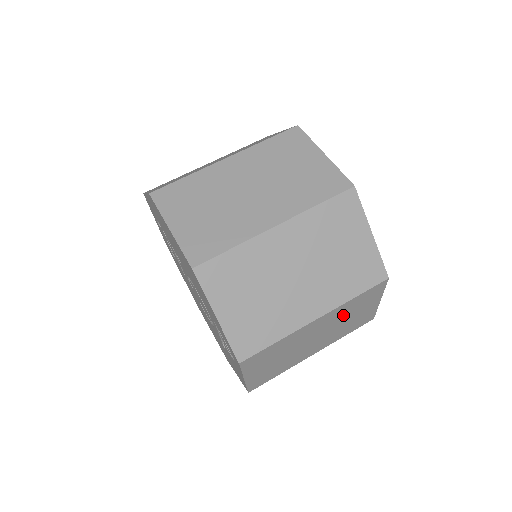
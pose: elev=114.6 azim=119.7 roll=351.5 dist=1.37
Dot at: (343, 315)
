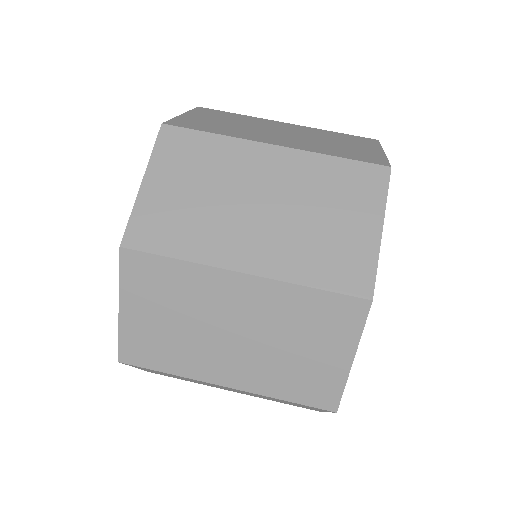
Dot at: (286, 321)
